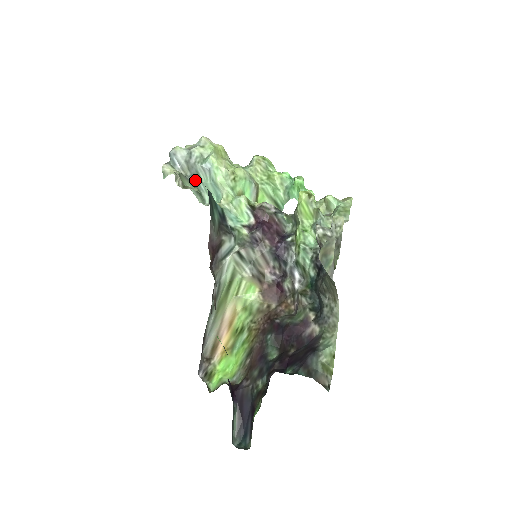
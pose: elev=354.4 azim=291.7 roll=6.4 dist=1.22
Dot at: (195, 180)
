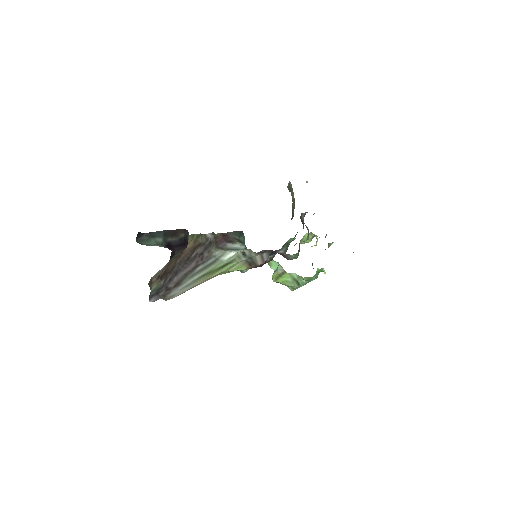
Dot at: occluded
